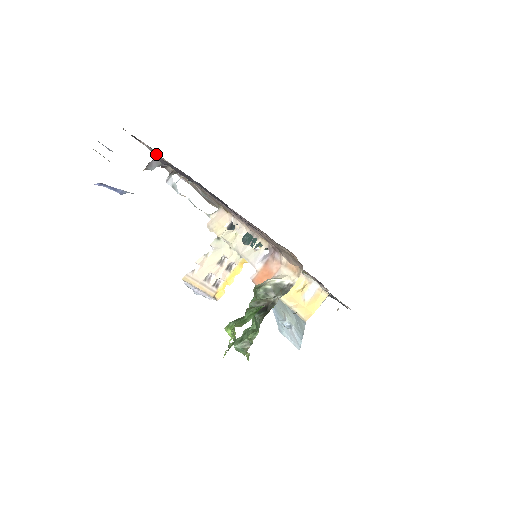
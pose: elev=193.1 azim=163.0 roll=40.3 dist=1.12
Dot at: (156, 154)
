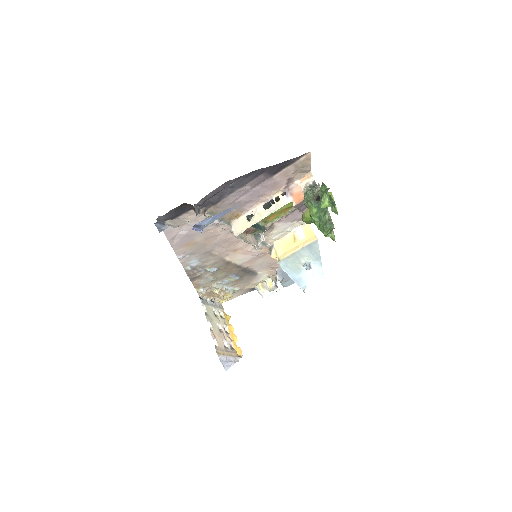
Dot at: (172, 233)
